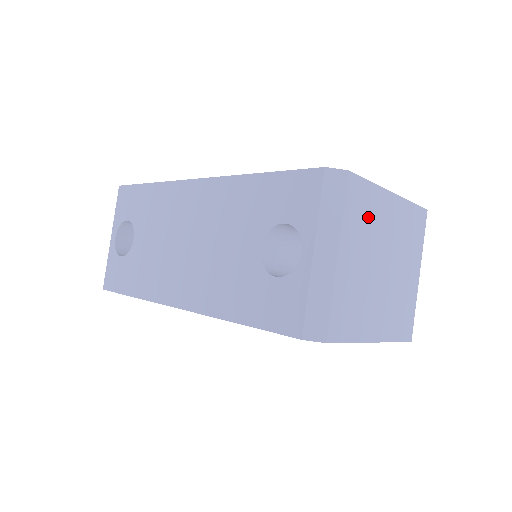
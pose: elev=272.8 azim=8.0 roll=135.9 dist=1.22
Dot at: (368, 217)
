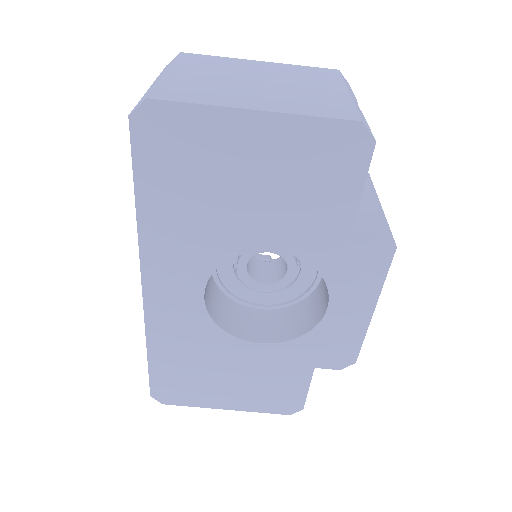
Dot at: (217, 65)
